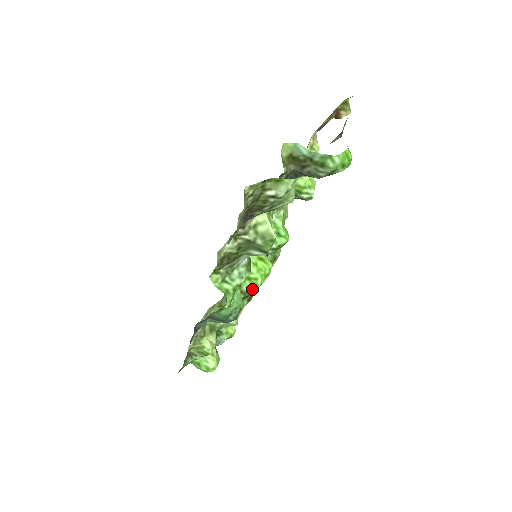
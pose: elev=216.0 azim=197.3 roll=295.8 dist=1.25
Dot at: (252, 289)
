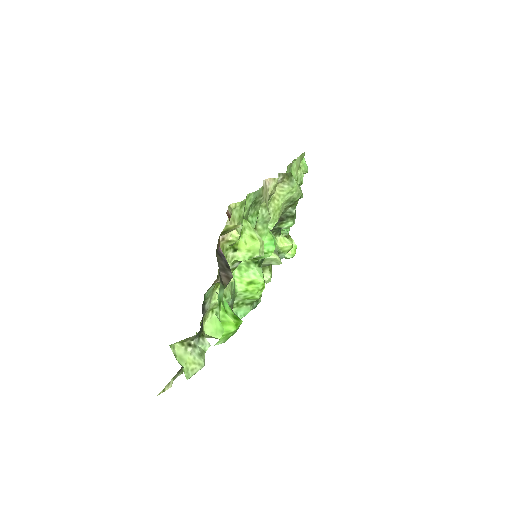
Dot at: (255, 299)
